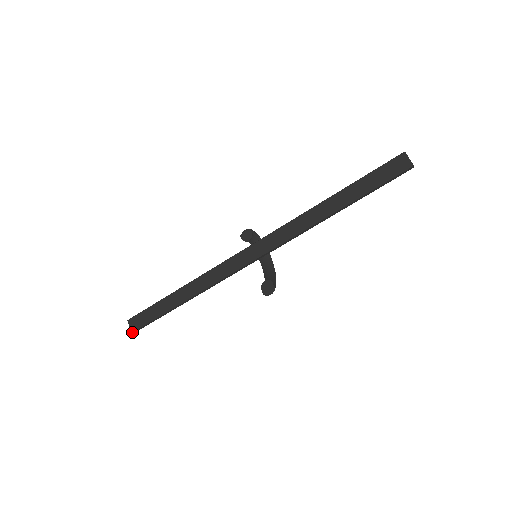
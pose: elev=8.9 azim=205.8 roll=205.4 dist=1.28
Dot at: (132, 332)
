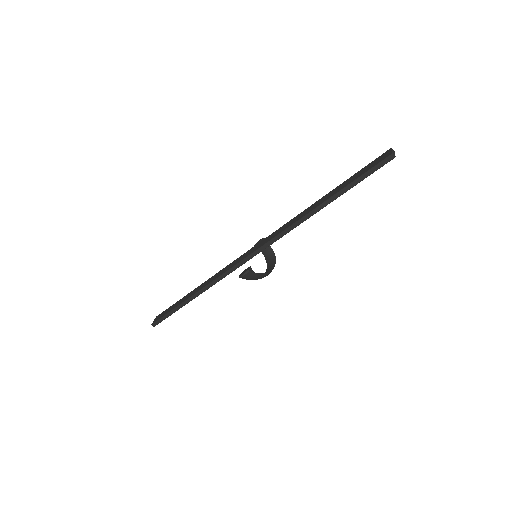
Dot at: (152, 324)
